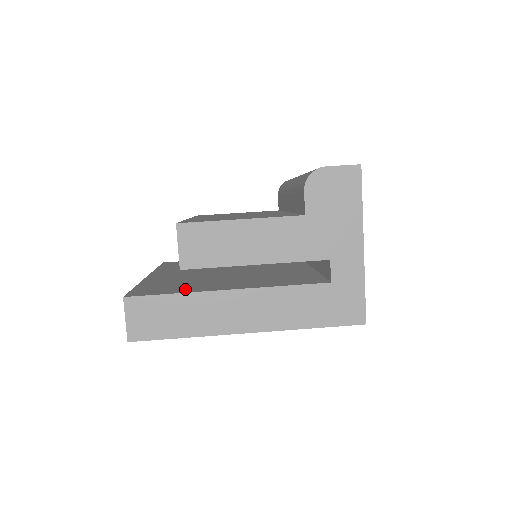
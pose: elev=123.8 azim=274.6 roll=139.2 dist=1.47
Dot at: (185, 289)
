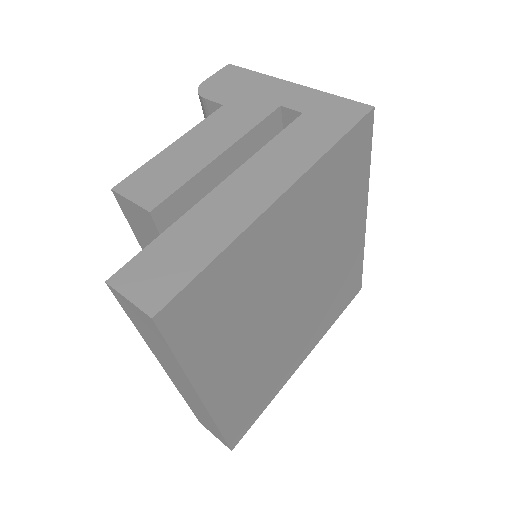
Dot at: occluded
